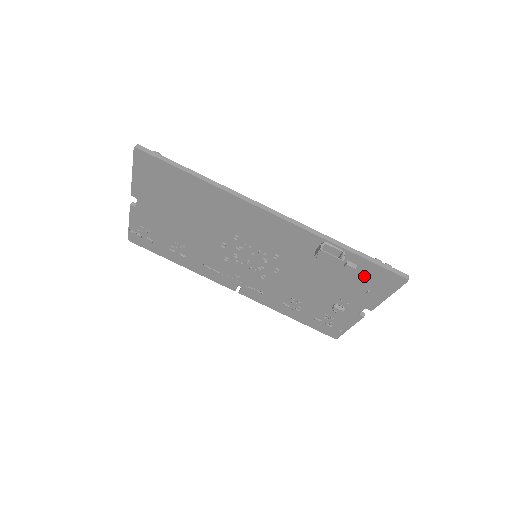
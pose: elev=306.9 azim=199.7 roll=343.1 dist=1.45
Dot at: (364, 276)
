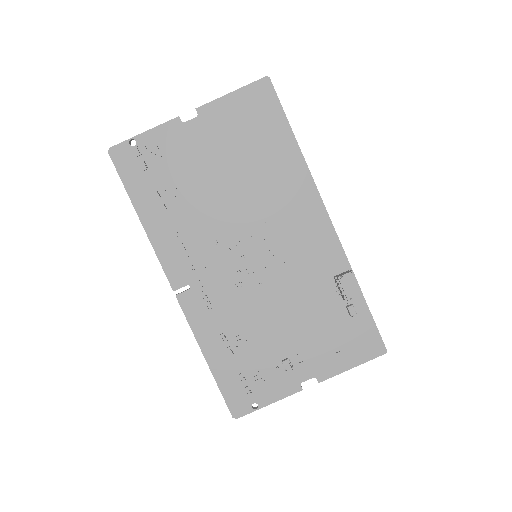
Dot at: (351, 330)
